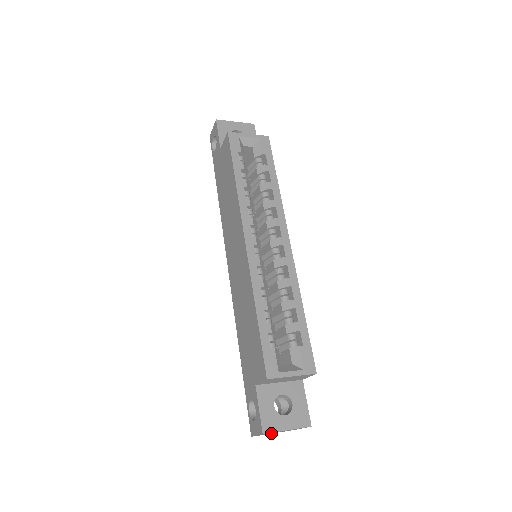
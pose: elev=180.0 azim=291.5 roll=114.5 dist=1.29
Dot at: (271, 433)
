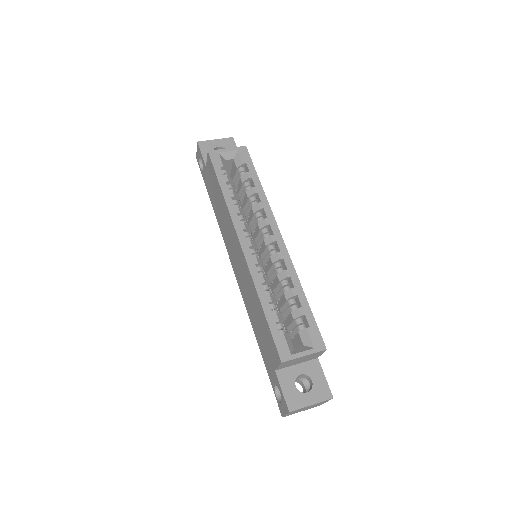
Dot at: (300, 411)
